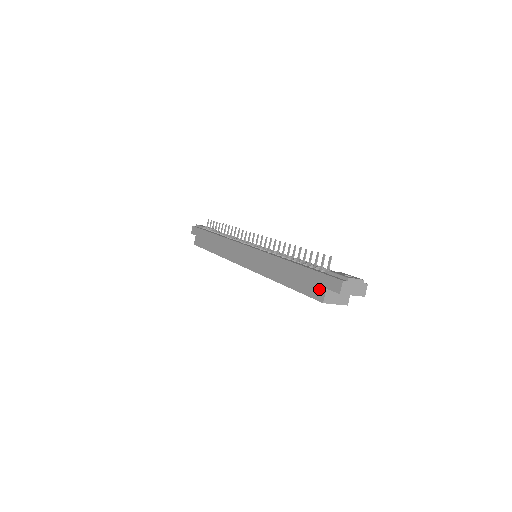
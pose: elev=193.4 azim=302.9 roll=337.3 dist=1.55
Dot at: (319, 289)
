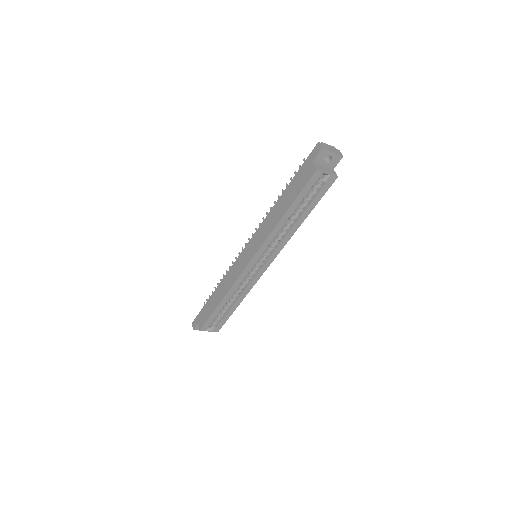
Dot at: (308, 170)
